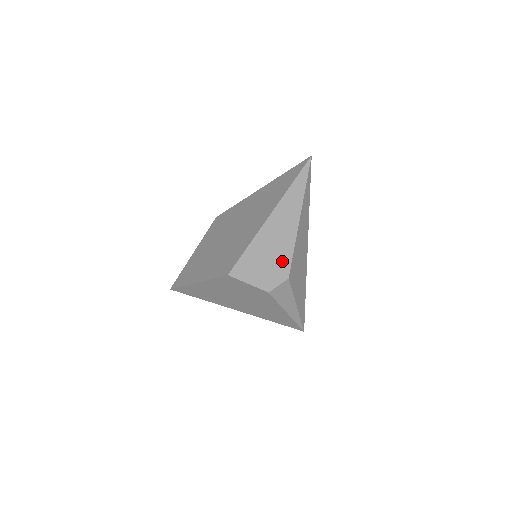
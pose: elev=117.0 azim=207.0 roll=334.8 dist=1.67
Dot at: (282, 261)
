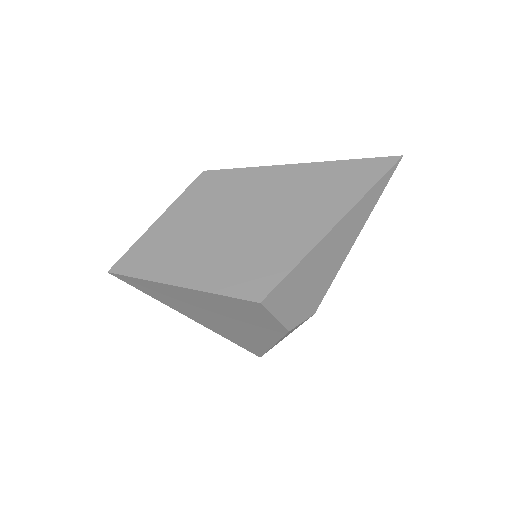
Dot at: (319, 290)
